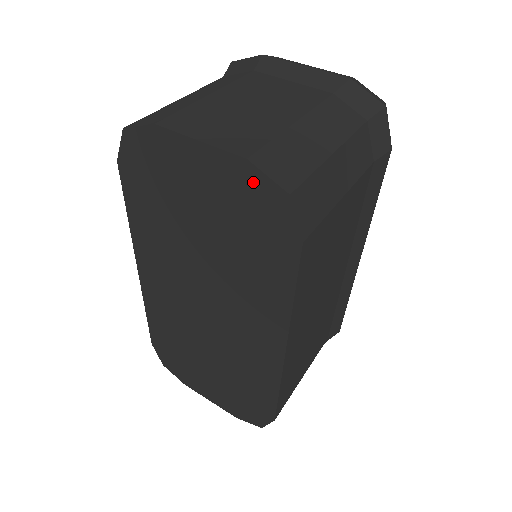
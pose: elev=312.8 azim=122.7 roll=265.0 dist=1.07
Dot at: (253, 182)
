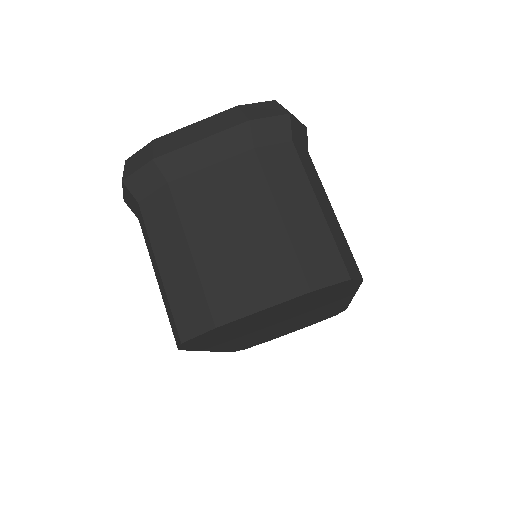
Dot at: (318, 292)
